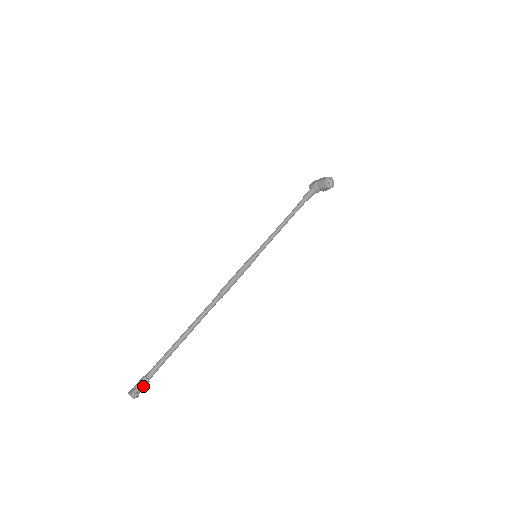
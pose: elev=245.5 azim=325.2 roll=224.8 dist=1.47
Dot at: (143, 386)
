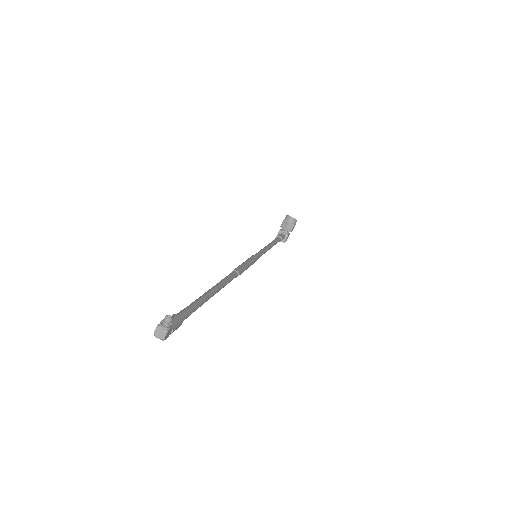
Dot at: (174, 320)
